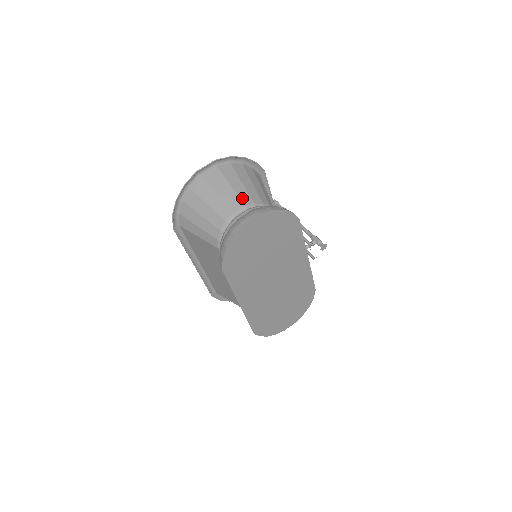
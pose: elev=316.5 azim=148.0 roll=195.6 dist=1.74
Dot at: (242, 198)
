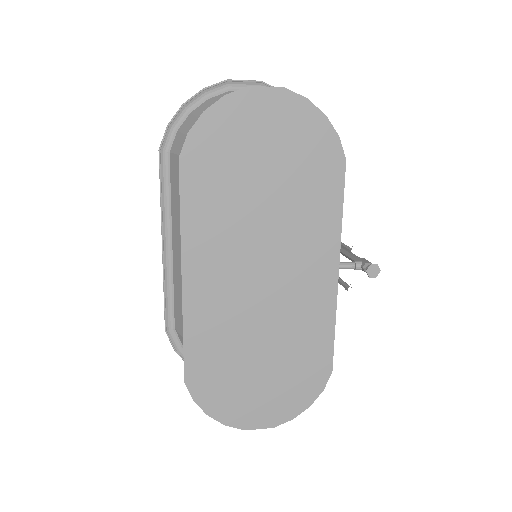
Dot at: occluded
